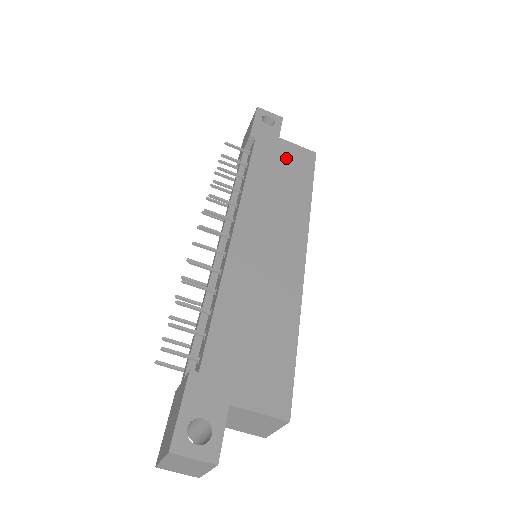
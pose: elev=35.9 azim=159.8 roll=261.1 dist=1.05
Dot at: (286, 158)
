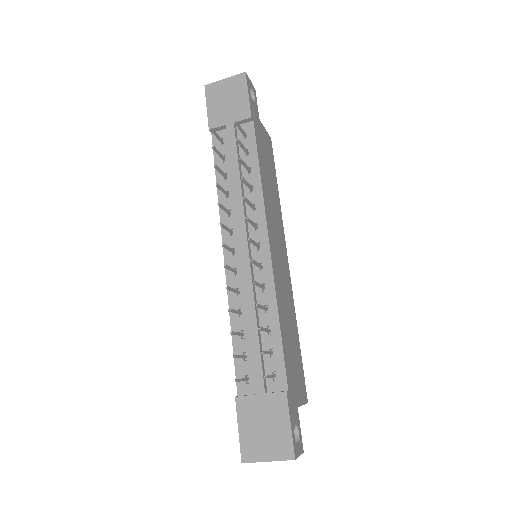
Dot at: (266, 148)
